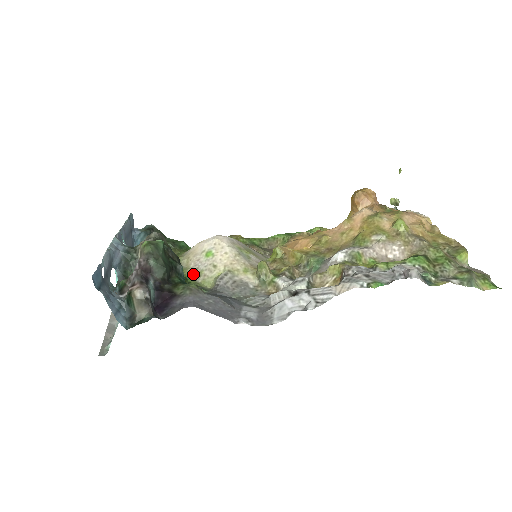
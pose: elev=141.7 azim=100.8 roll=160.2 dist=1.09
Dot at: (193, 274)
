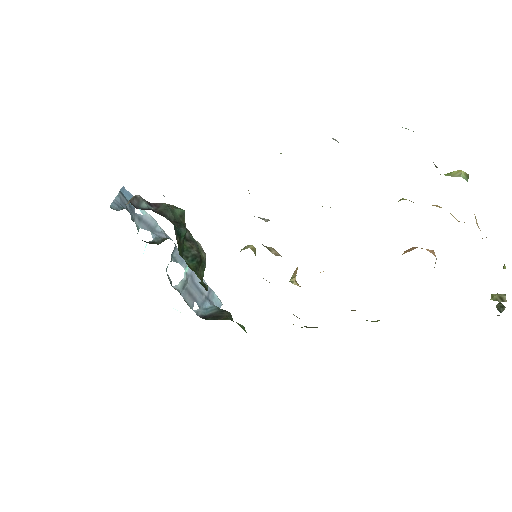
Dot at: occluded
